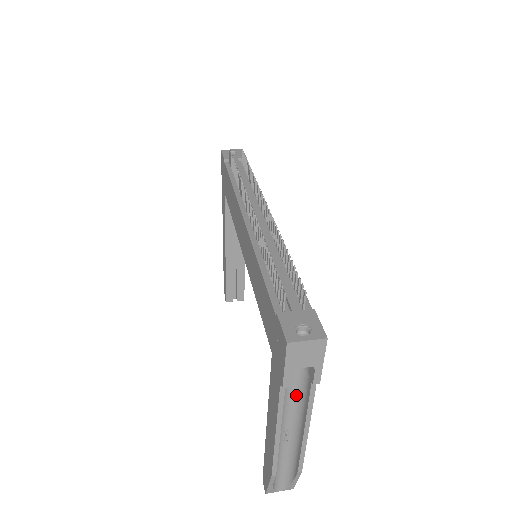
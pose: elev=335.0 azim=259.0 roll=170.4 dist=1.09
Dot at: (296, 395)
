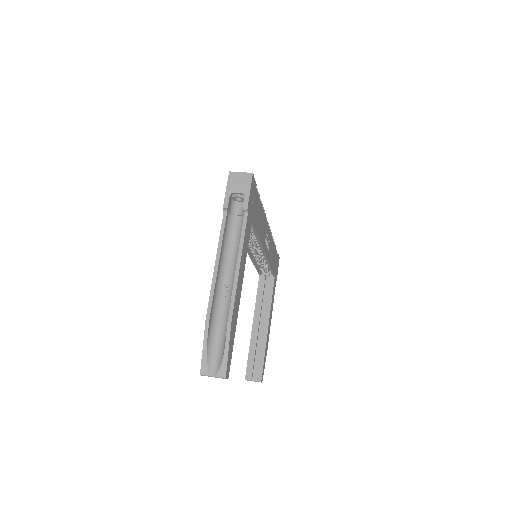
Dot at: (237, 244)
